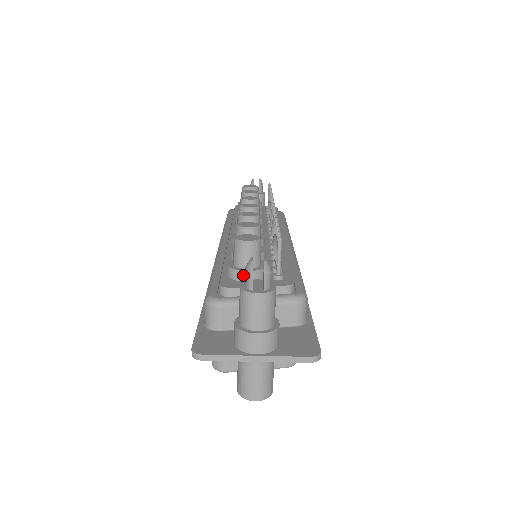
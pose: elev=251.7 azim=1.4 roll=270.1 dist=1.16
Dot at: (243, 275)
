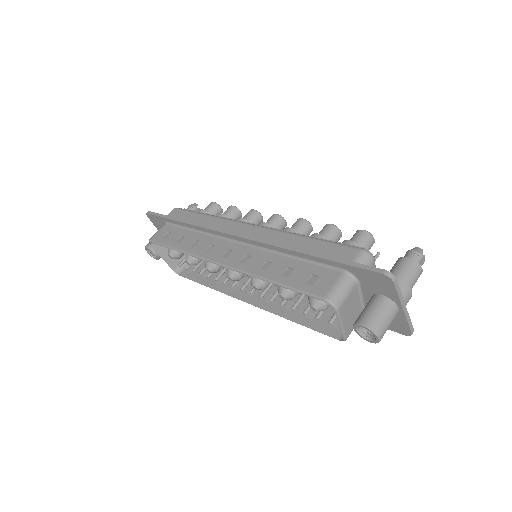
Dot at: occluded
